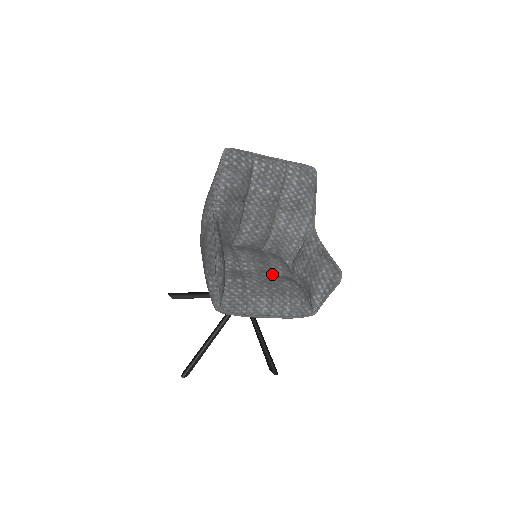
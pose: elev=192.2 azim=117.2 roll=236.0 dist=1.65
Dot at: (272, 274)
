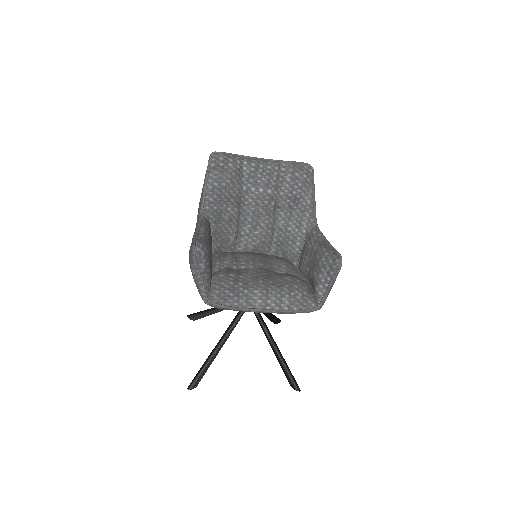
Dot at: (273, 272)
